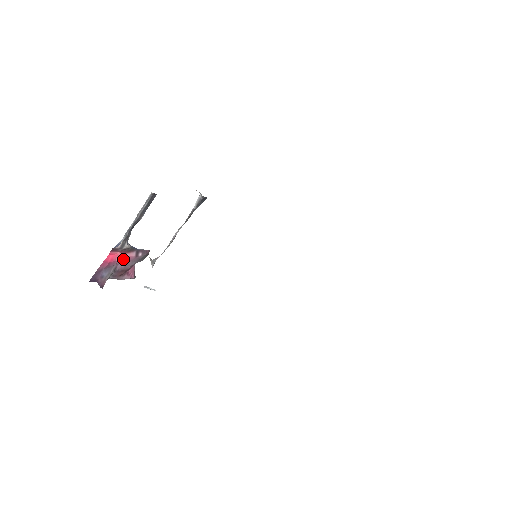
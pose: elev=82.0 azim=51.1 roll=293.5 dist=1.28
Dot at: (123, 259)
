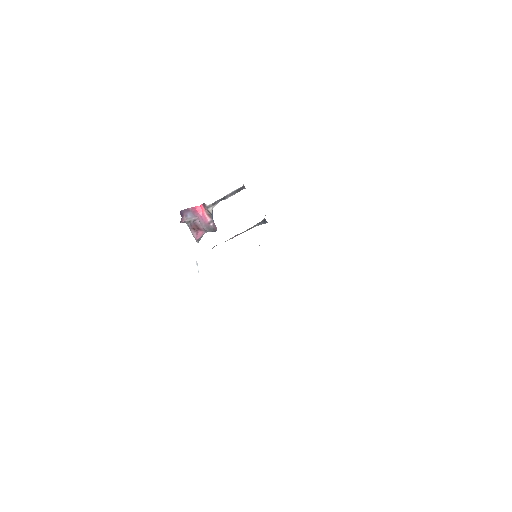
Dot at: (203, 217)
